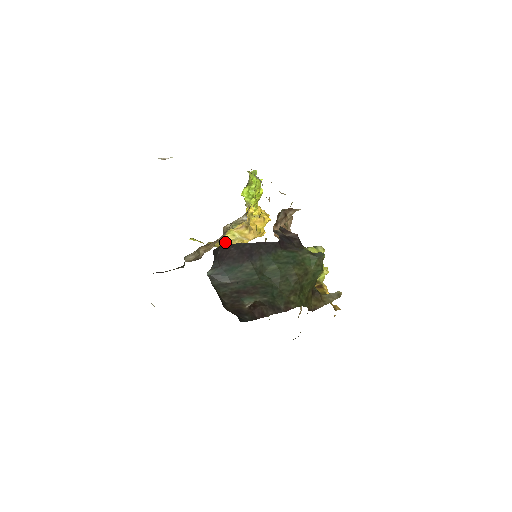
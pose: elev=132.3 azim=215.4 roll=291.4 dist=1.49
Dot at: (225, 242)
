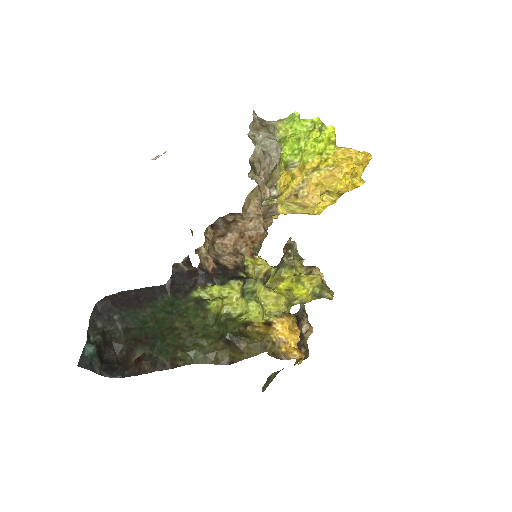
Dot at: (285, 213)
